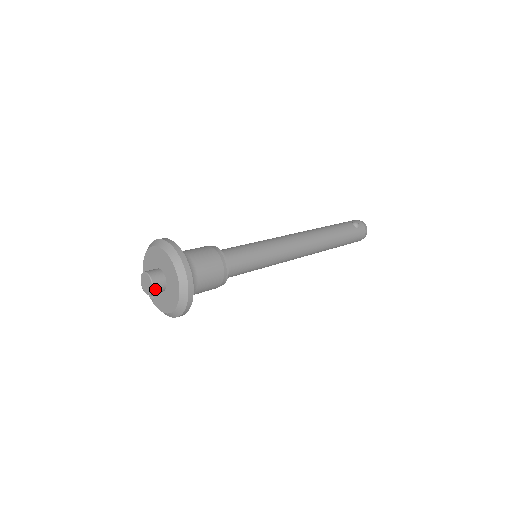
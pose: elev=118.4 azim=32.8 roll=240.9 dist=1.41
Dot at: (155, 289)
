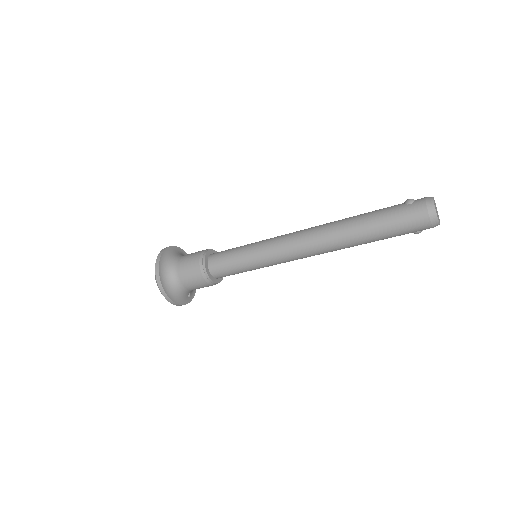
Dot at: occluded
